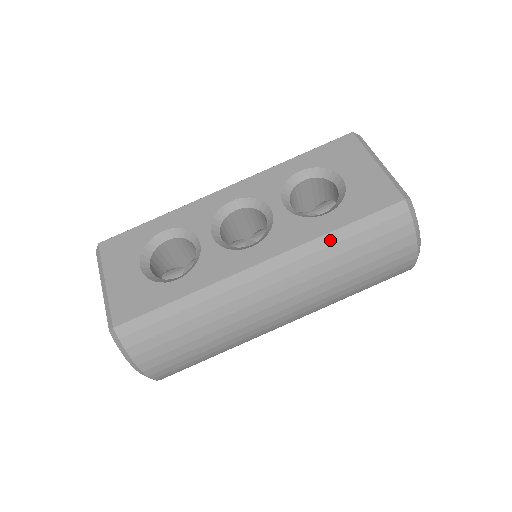
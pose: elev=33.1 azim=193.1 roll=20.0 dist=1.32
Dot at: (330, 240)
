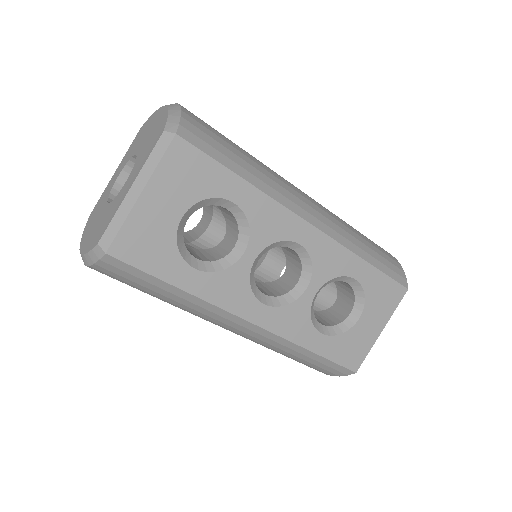
Dot at: (300, 350)
